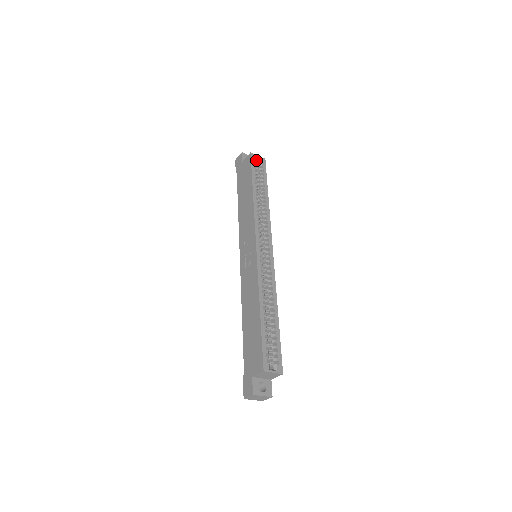
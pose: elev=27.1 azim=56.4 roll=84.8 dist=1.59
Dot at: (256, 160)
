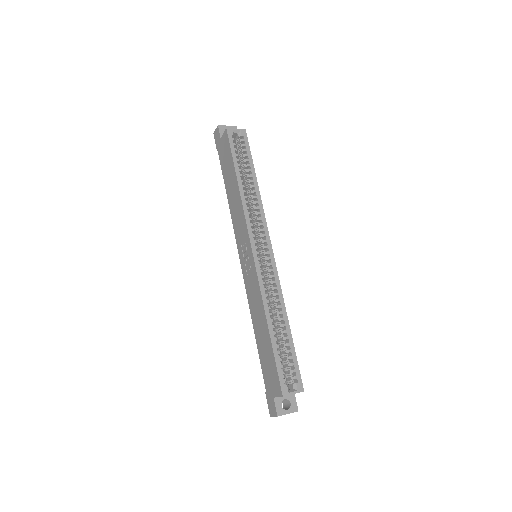
Dot at: (235, 134)
